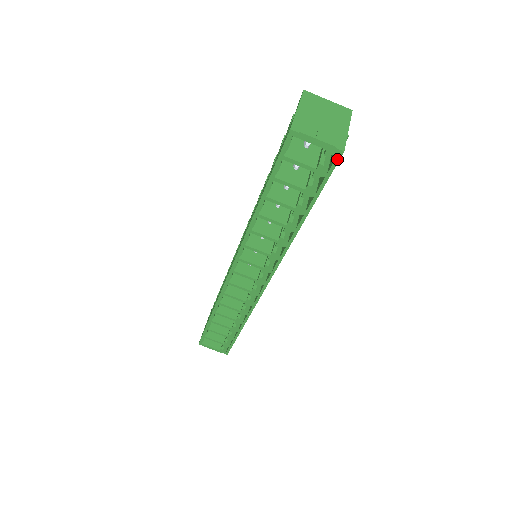
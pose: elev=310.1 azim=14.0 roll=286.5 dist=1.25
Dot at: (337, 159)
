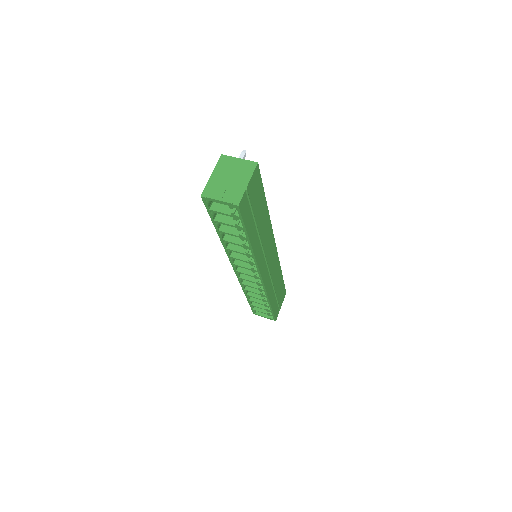
Dot at: (238, 210)
